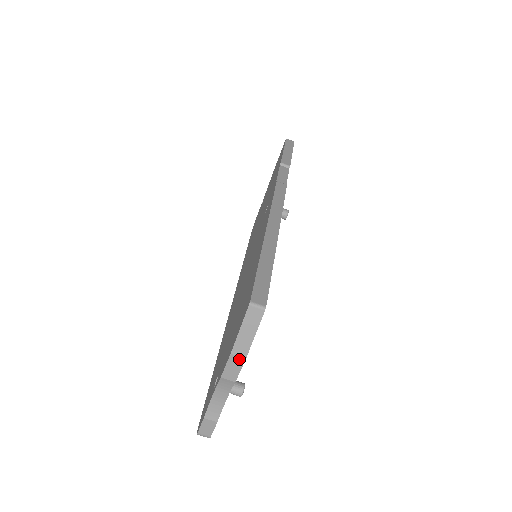
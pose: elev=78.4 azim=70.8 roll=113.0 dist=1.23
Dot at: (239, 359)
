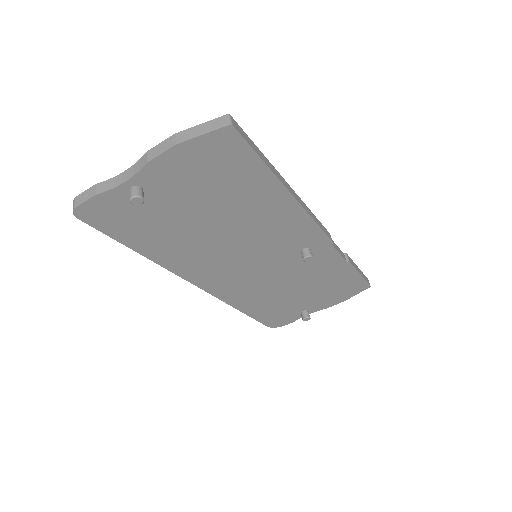
Dot at: (173, 142)
